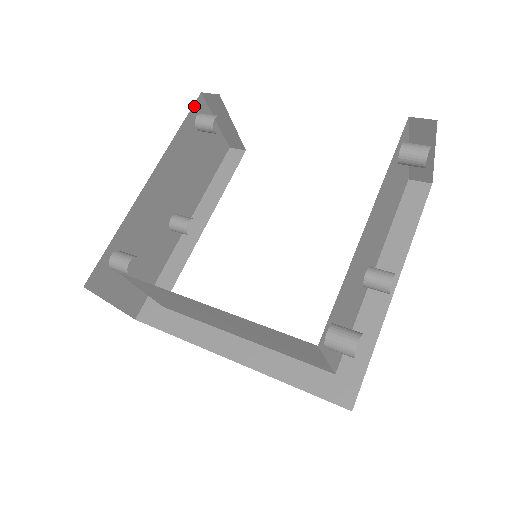
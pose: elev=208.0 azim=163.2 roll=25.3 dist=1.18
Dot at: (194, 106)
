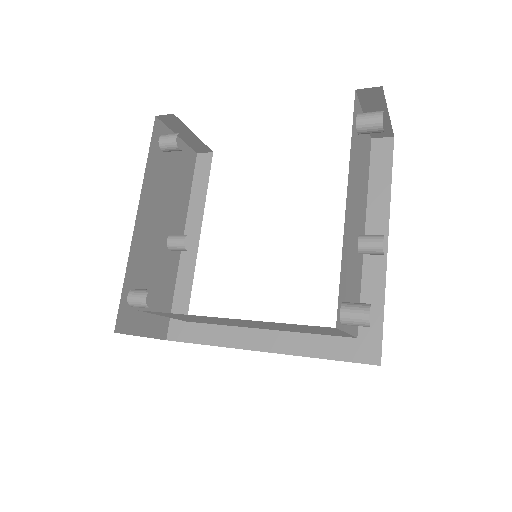
Dot at: (153, 131)
